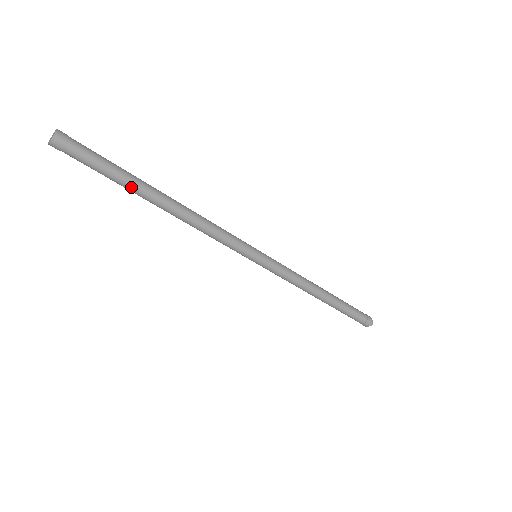
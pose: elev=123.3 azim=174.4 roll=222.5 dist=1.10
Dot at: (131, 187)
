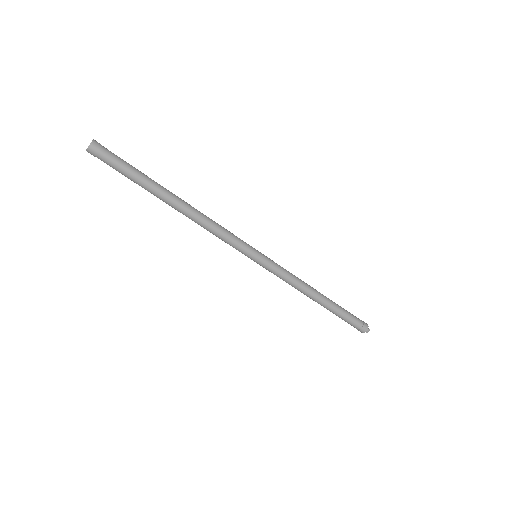
Dot at: (151, 185)
